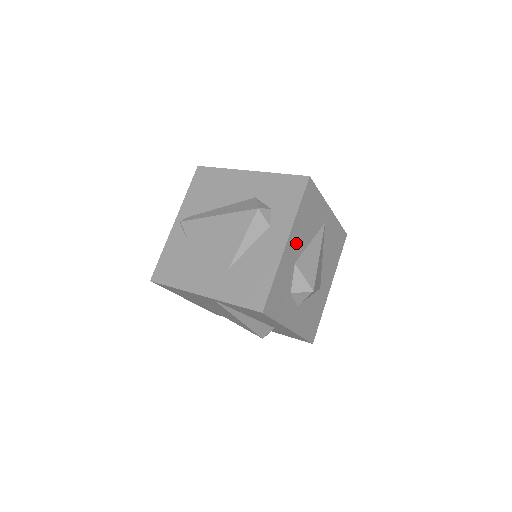
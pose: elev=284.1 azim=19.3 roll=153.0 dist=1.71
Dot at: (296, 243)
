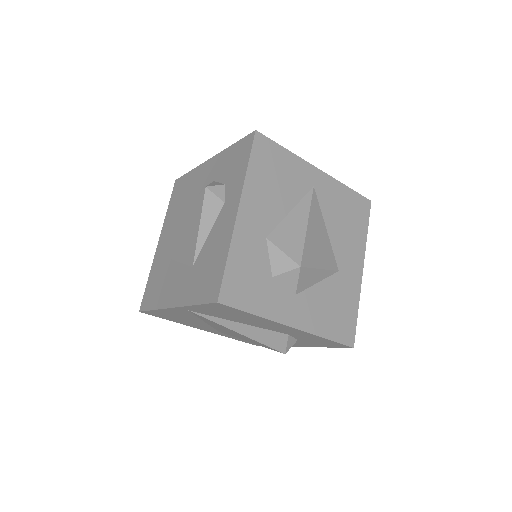
Dot at: (259, 212)
